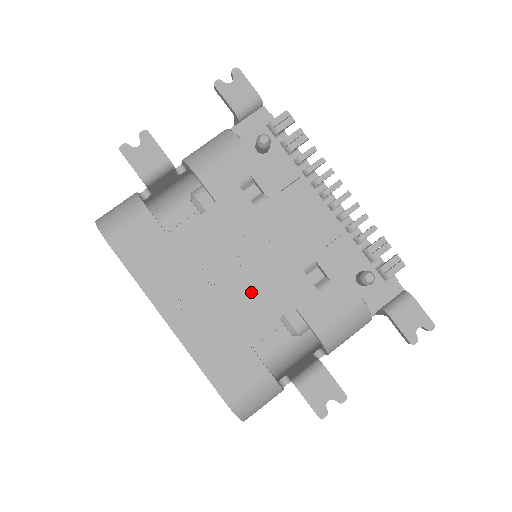
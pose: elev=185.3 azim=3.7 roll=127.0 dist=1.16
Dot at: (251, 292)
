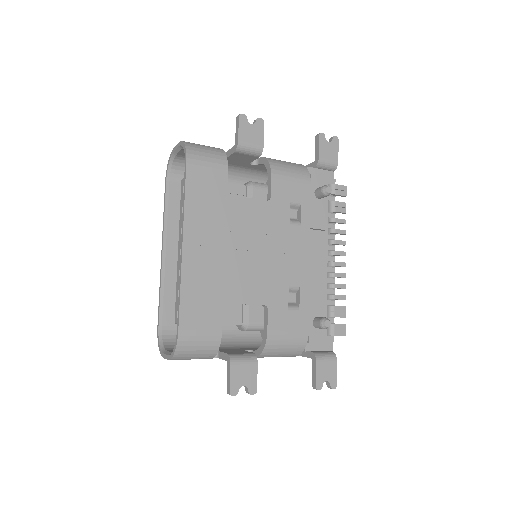
Dot at: (249, 273)
